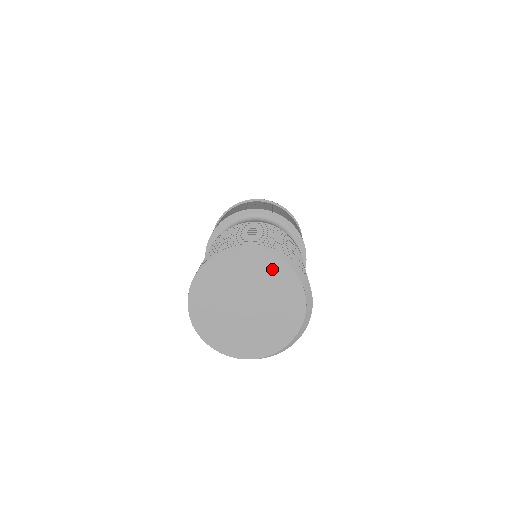
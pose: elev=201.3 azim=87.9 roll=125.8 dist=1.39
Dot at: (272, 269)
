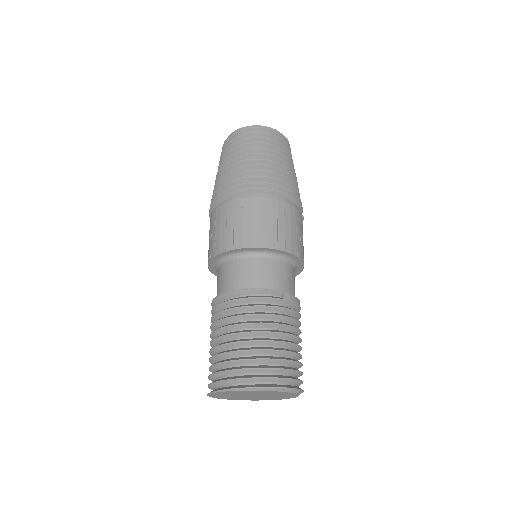
Dot at: (271, 392)
